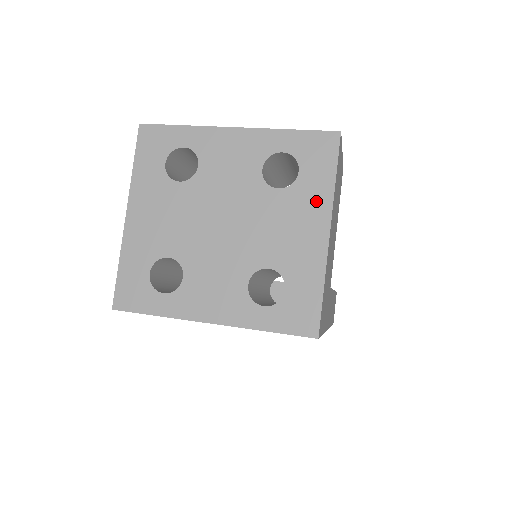
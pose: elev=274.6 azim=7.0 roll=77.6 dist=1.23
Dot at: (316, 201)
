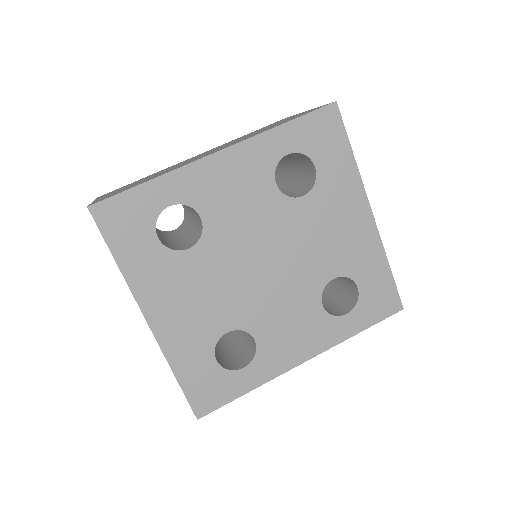
Dot at: (346, 189)
